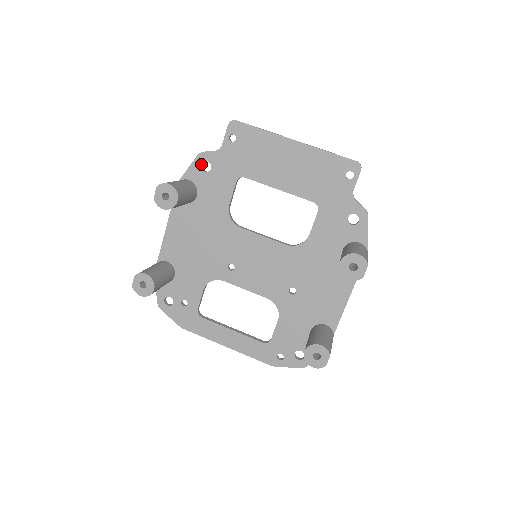
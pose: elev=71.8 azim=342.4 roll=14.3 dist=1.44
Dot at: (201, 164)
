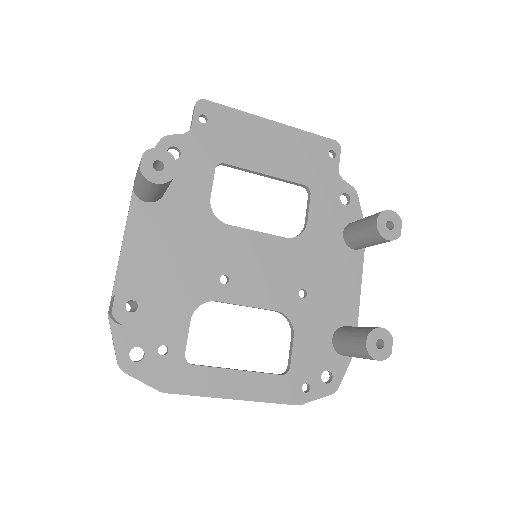
Dot at: occluded
